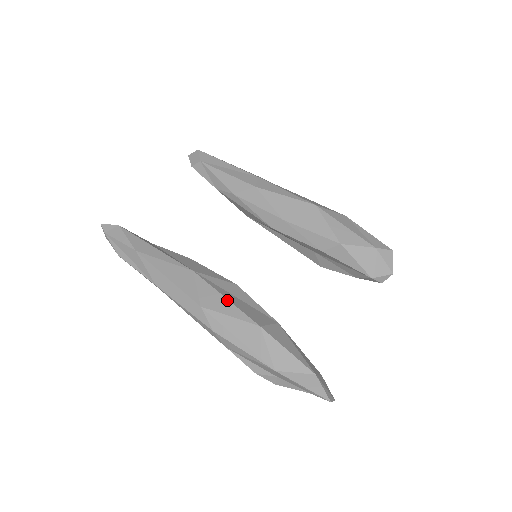
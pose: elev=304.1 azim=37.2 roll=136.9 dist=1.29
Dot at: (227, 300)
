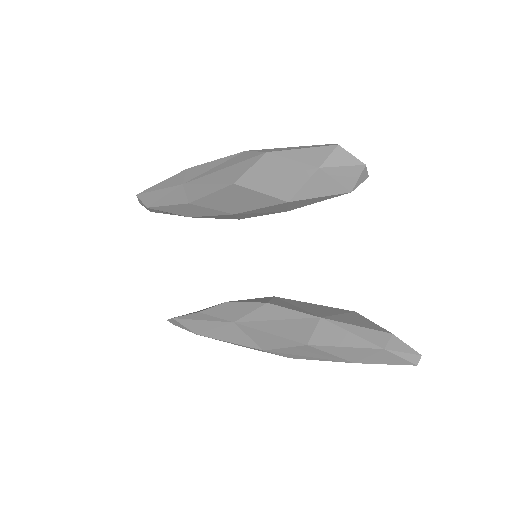
Dot at: (271, 335)
